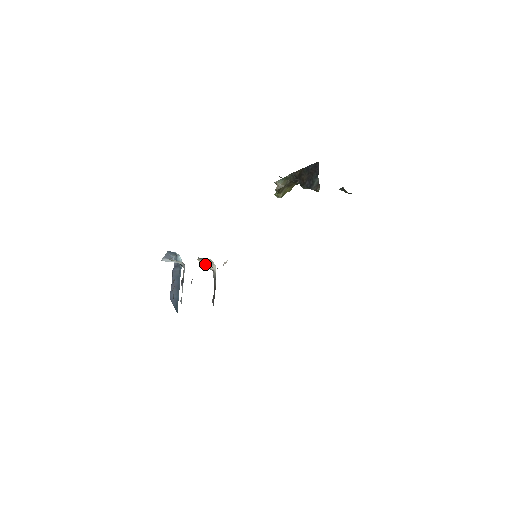
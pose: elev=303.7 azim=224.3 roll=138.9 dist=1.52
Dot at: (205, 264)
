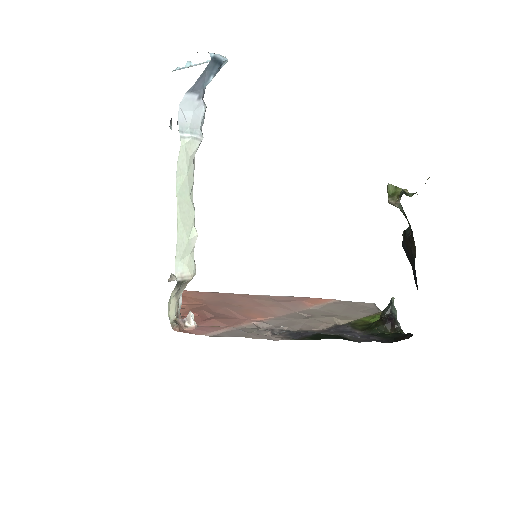
Dot at: (178, 291)
